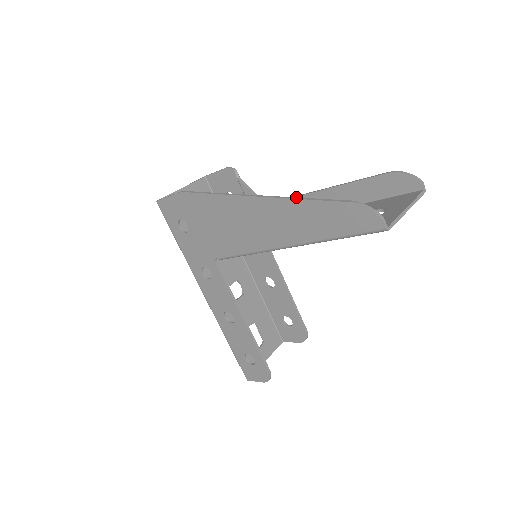
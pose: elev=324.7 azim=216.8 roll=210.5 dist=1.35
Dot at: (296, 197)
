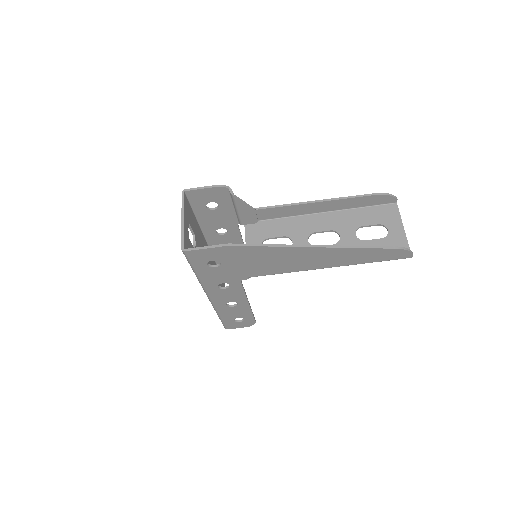
Dot at: (354, 246)
